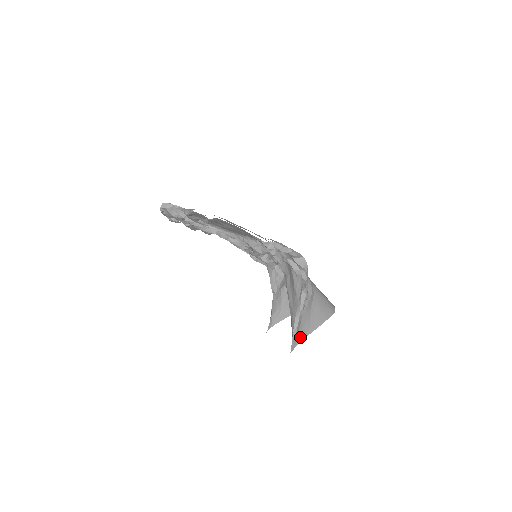
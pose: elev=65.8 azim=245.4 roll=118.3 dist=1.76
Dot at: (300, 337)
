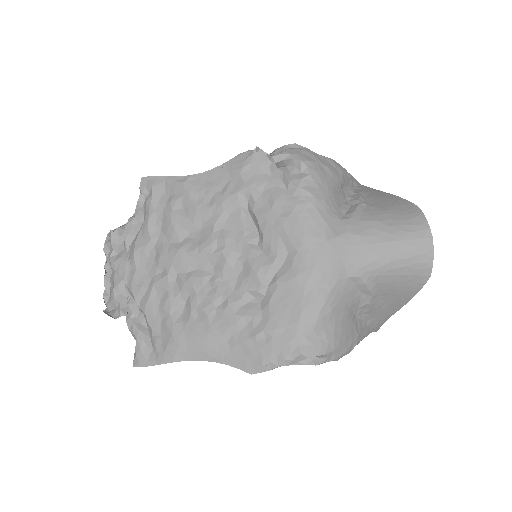
Dot at: (382, 321)
